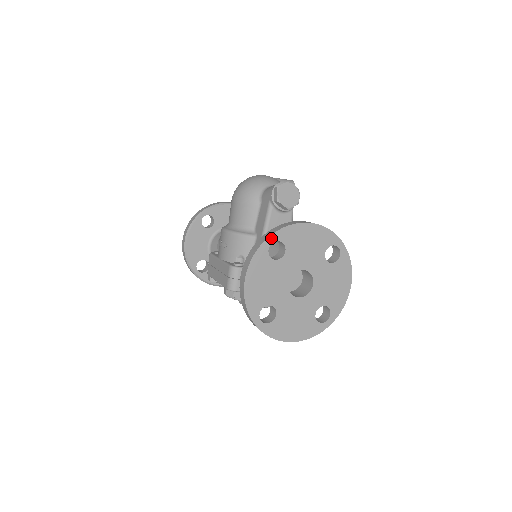
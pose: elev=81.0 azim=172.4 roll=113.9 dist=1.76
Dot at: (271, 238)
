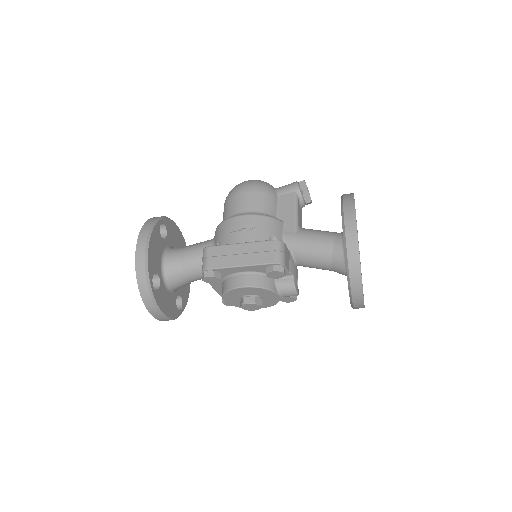
Dot at: occluded
